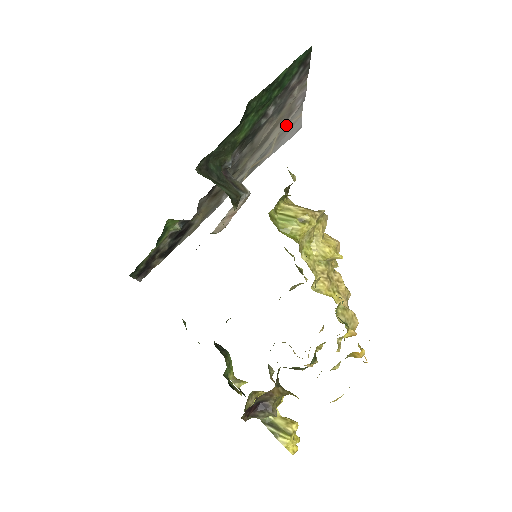
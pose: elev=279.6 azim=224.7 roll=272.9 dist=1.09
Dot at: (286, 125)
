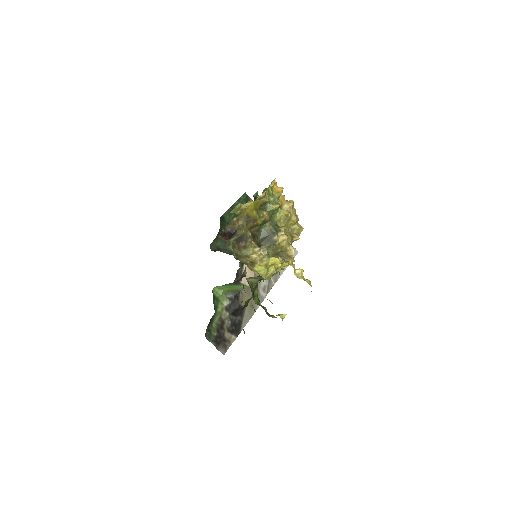
Dot at: occluded
